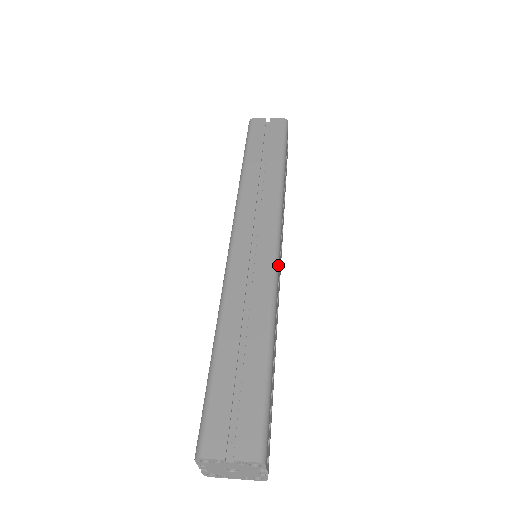
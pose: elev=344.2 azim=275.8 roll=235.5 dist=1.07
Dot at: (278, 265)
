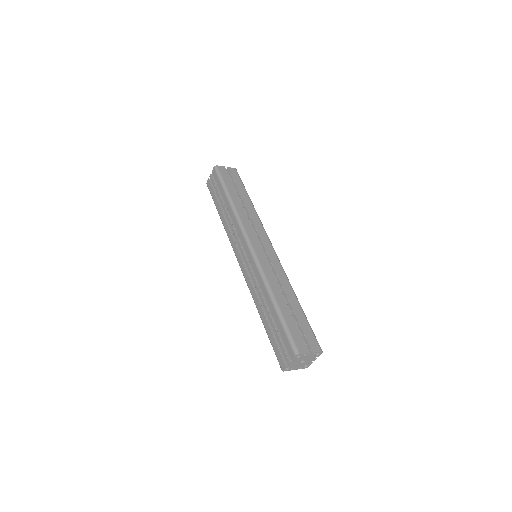
Dot at: (279, 261)
